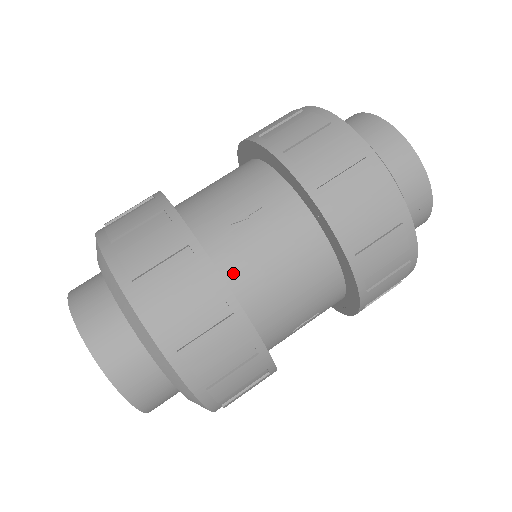
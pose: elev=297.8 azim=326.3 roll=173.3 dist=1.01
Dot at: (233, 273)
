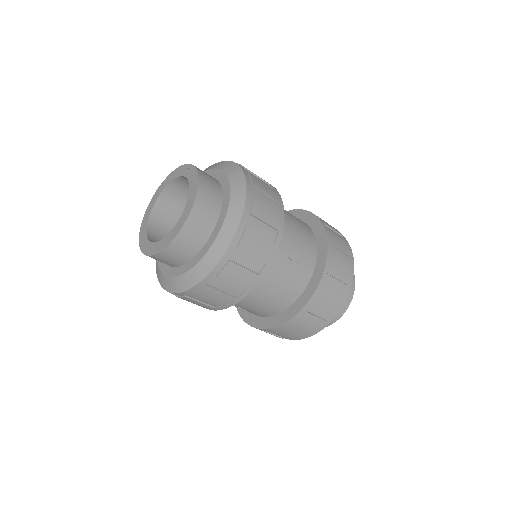
Dot at: occluded
